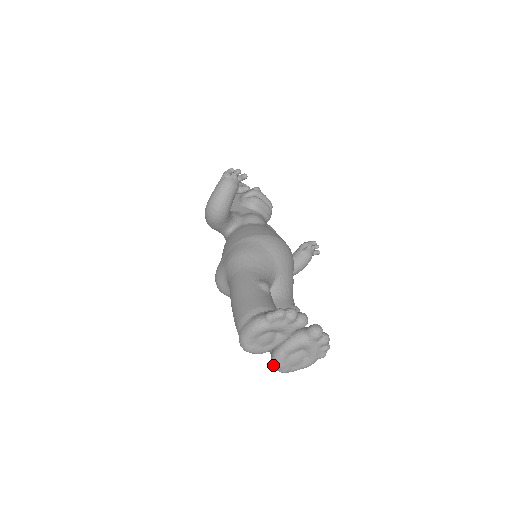
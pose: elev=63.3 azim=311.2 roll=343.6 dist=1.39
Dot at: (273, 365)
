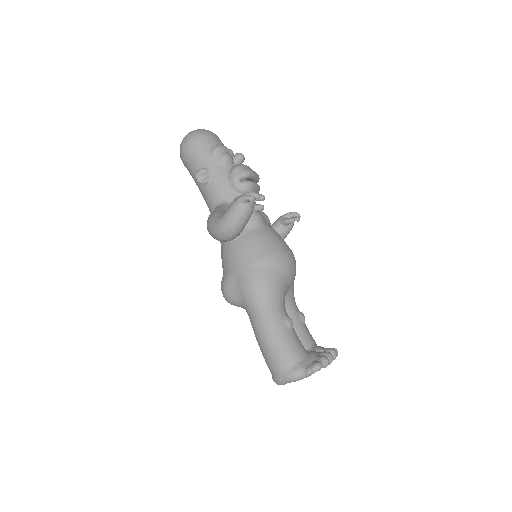
Dot at: occluded
